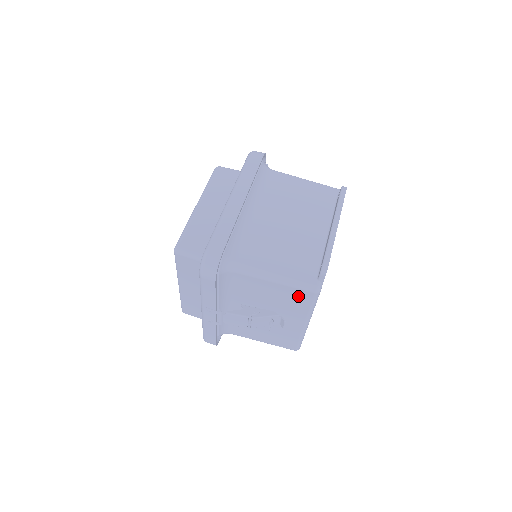
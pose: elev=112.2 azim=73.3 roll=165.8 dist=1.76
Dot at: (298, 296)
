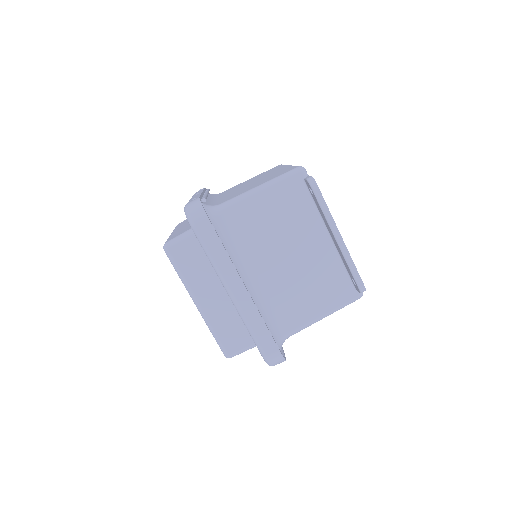
Dot at: occluded
